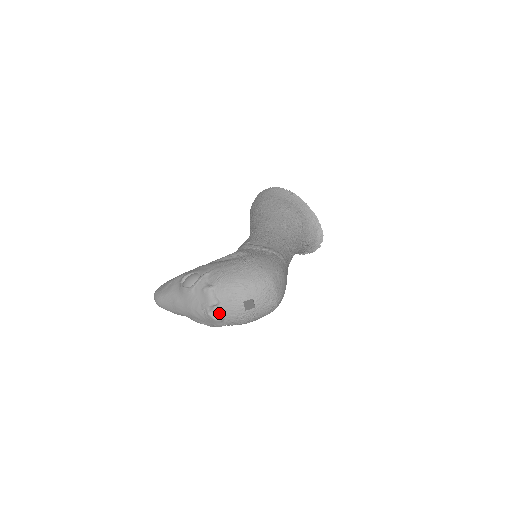
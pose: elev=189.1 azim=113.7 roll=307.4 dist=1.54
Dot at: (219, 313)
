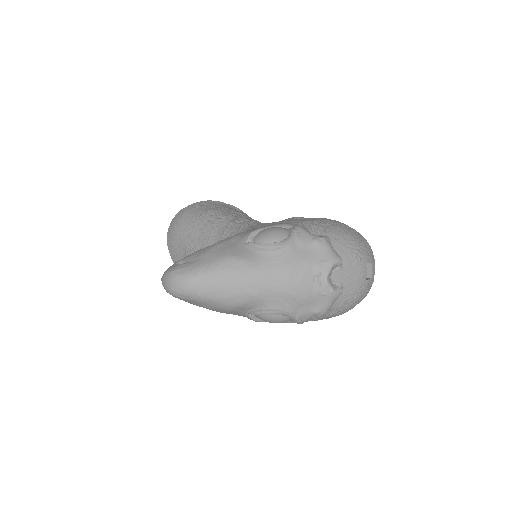
Dot at: (338, 282)
